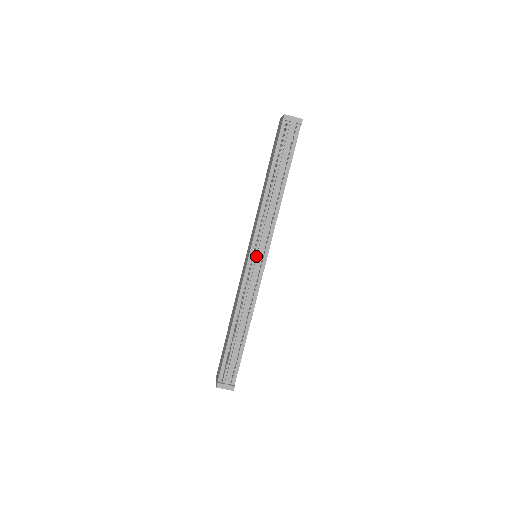
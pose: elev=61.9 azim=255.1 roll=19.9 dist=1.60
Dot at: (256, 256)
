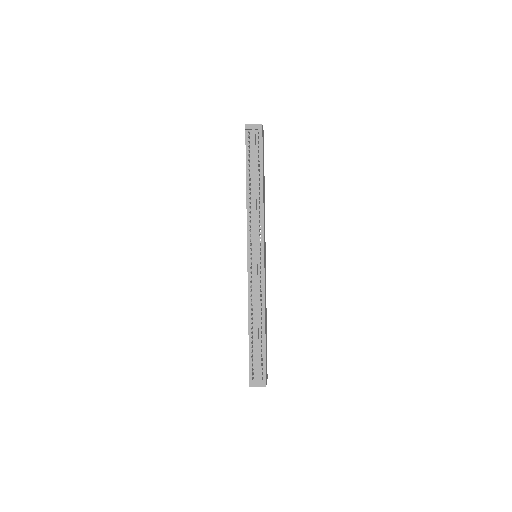
Dot at: (254, 255)
